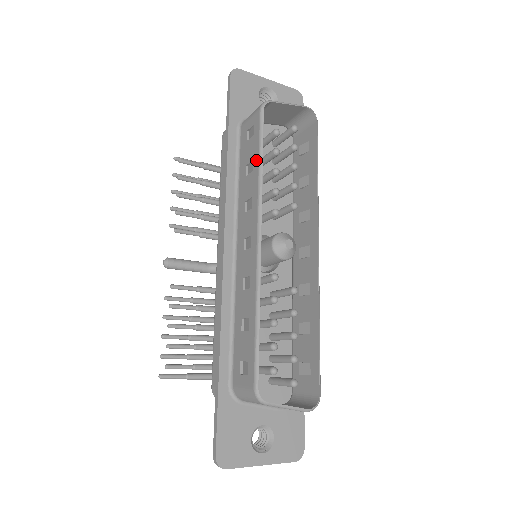
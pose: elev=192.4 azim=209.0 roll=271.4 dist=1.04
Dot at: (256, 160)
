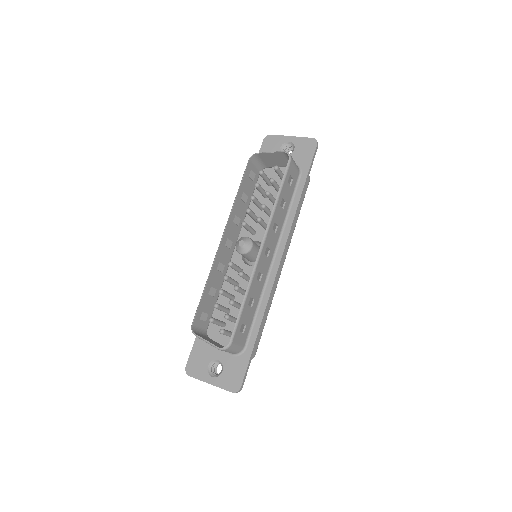
Dot at: (239, 192)
